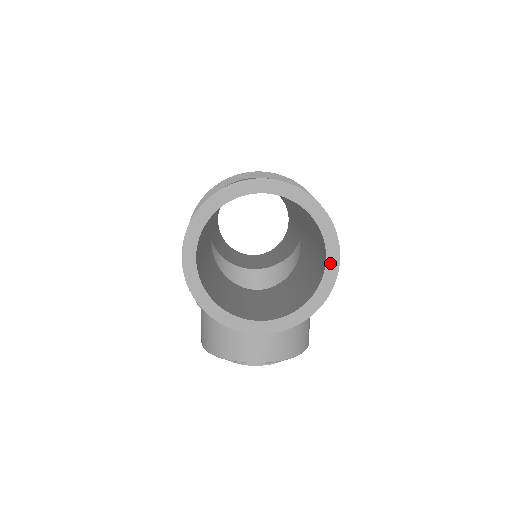
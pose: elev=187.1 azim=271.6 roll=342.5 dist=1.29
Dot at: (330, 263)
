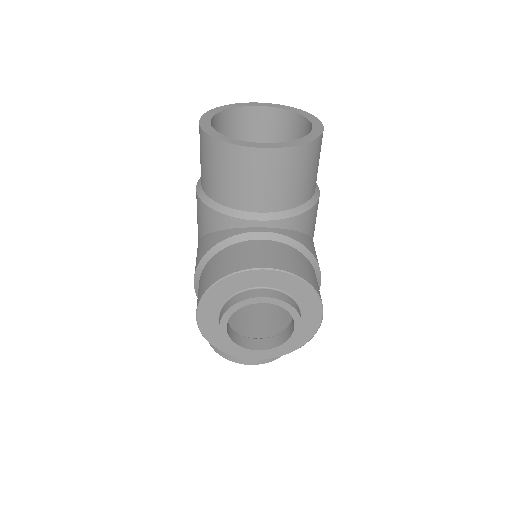
Dot at: (316, 126)
